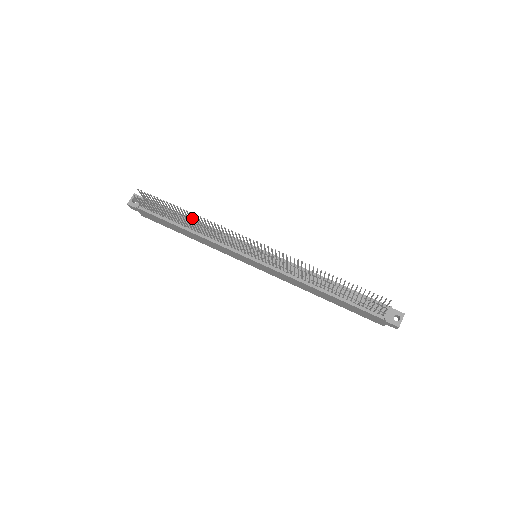
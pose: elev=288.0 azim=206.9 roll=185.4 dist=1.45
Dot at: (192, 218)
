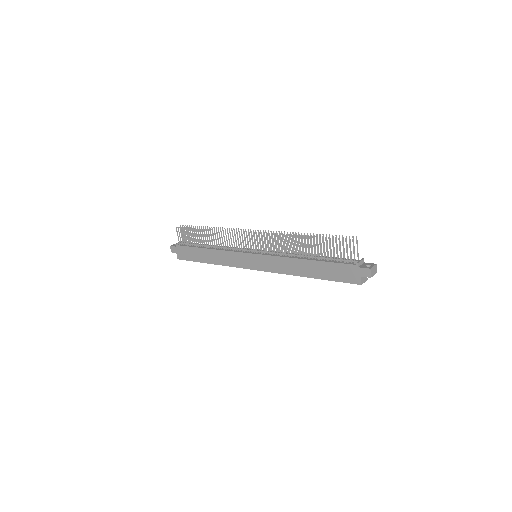
Dot at: occluded
